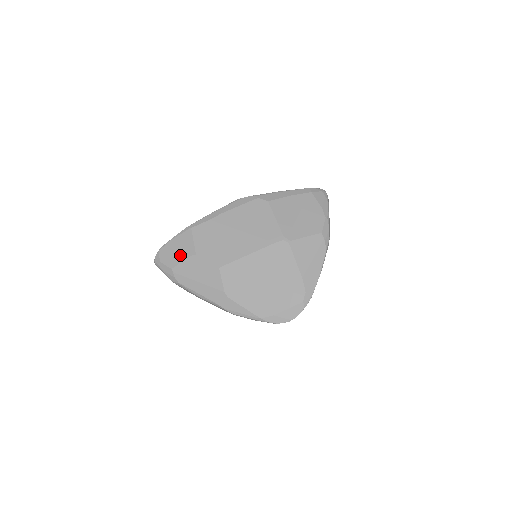
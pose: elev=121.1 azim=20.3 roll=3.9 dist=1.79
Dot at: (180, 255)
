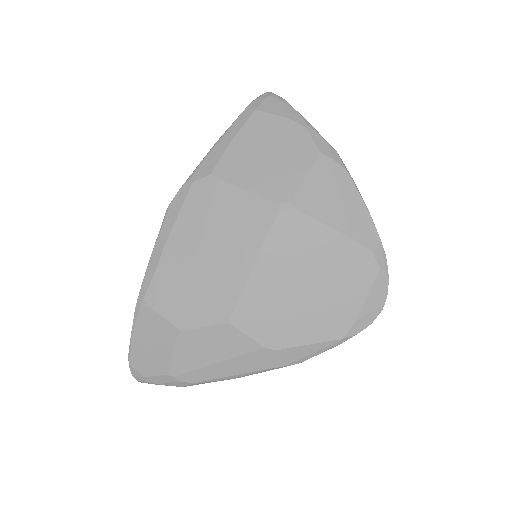
Dot at: (161, 349)
